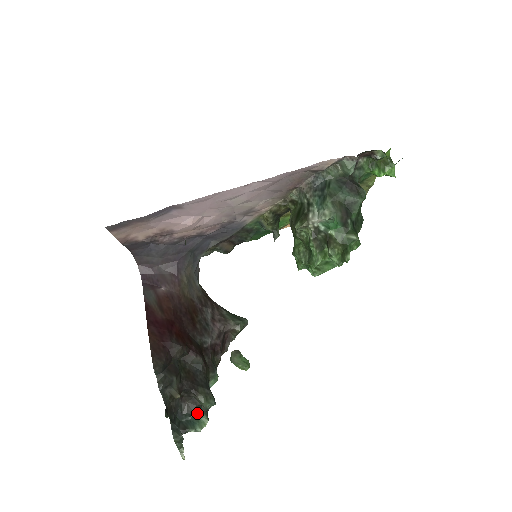
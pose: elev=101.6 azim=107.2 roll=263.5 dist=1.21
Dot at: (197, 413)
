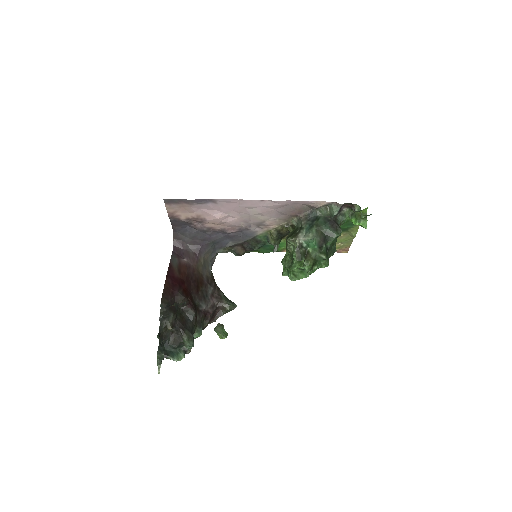
Dot at: (179, 349)
